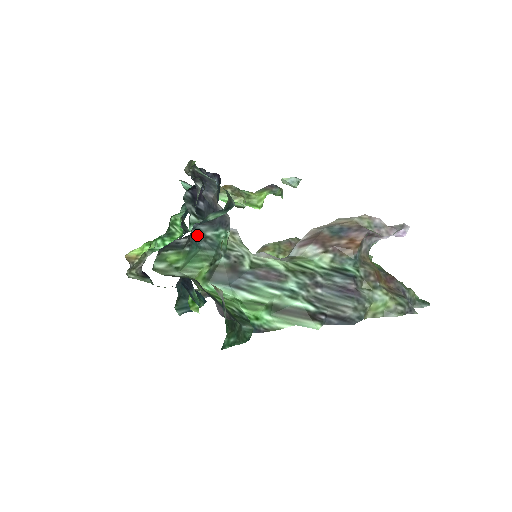
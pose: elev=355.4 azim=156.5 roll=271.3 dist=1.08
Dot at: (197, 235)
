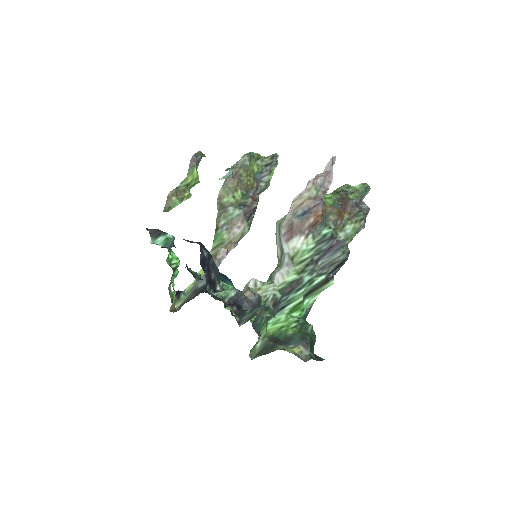
Dot at: (254, 323)
